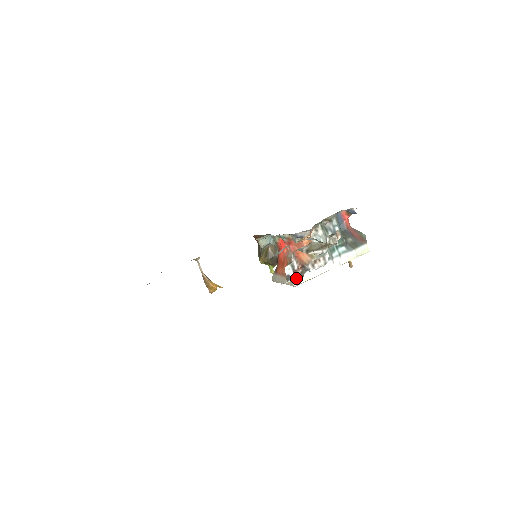
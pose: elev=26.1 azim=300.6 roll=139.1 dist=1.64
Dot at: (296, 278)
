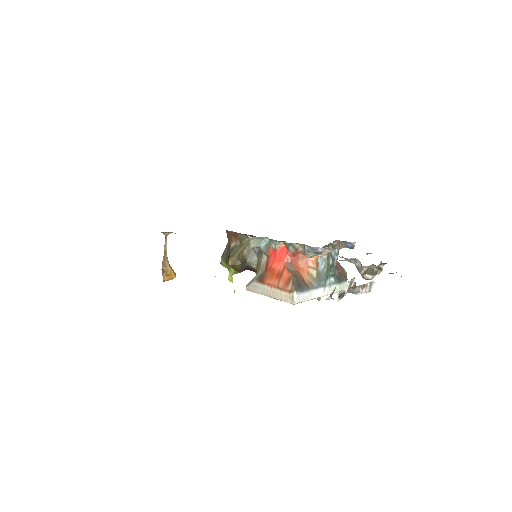
Dot at: (298, 295)
